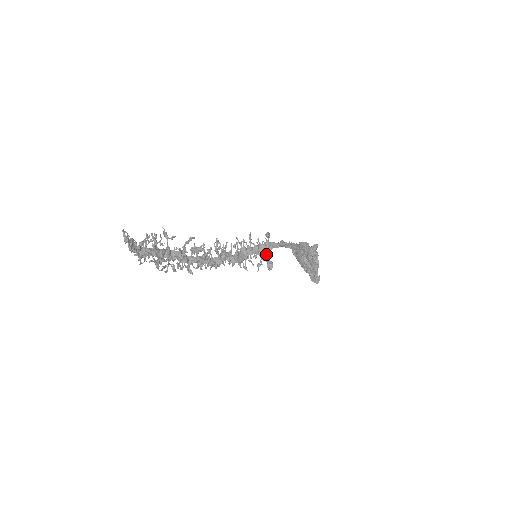
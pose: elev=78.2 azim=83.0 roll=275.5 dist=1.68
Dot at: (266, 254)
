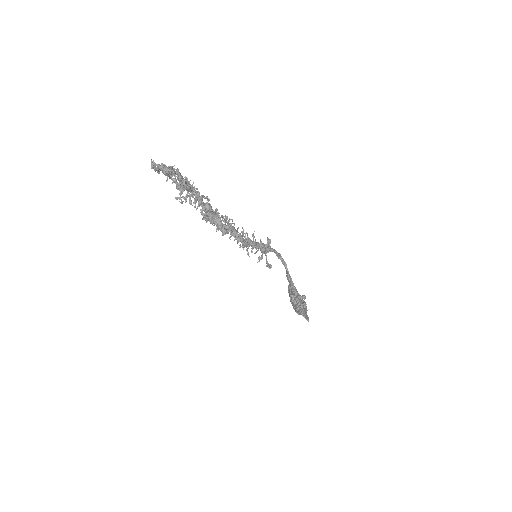
Dot at: (268, 248)
